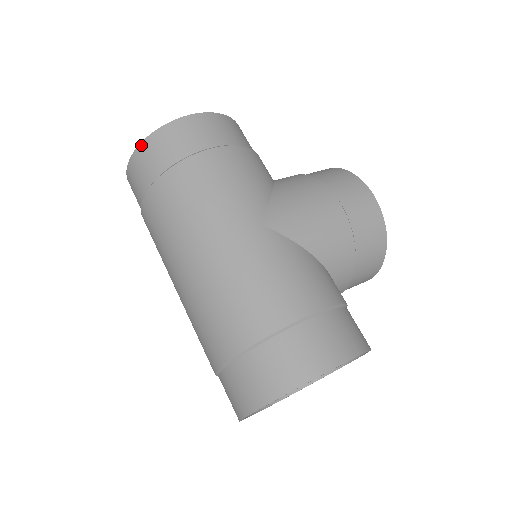
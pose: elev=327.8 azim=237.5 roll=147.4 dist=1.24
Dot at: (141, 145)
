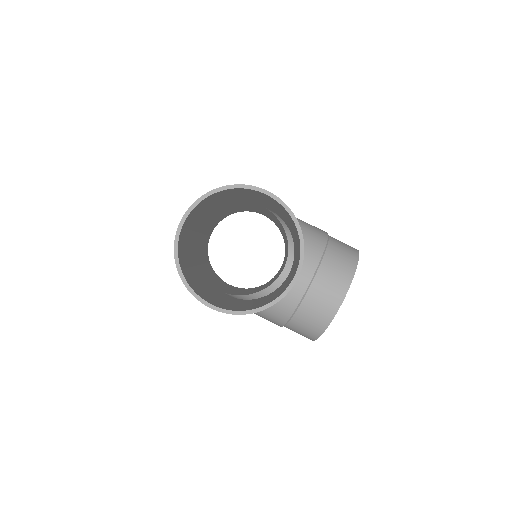
Dot at: (175, 259)
